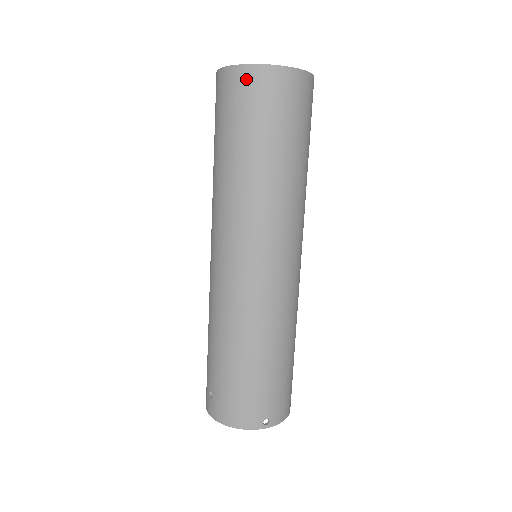
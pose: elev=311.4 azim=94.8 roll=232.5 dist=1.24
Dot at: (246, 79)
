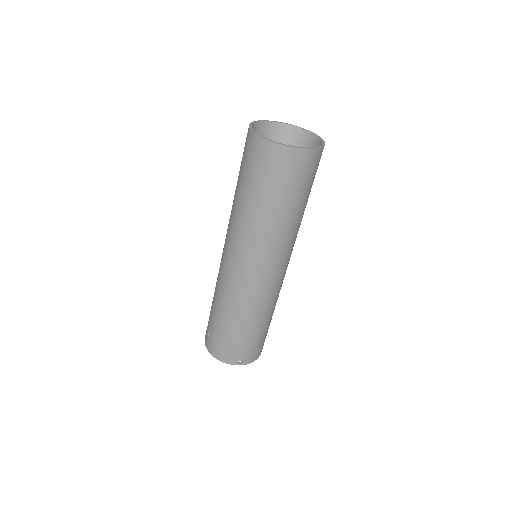
Dot at: (265, 150)
